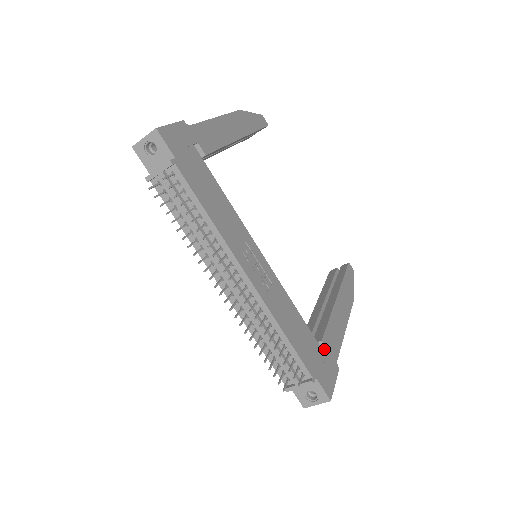
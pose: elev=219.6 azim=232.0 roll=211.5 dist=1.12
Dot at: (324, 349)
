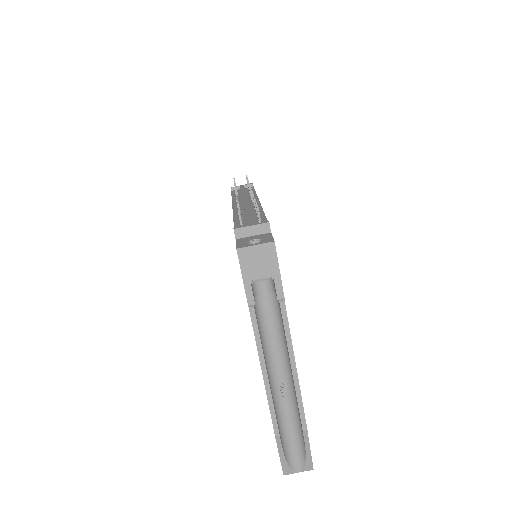
Dot at: occluded
